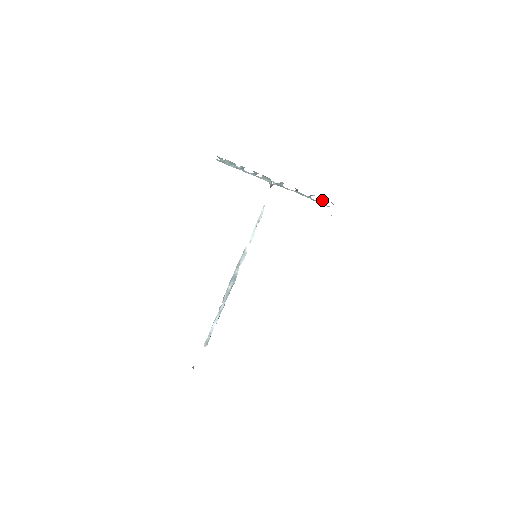
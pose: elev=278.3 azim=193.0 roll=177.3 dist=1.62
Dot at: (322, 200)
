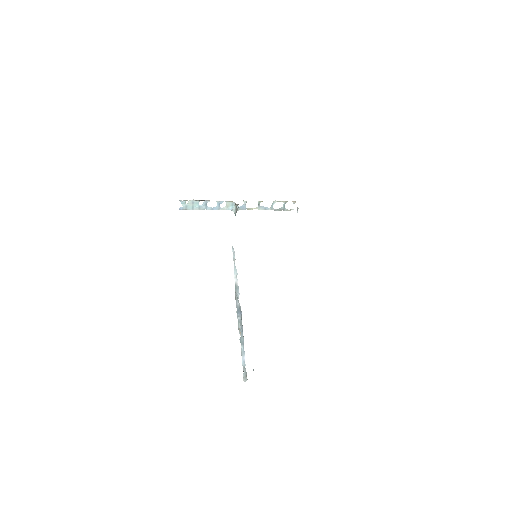
Dot at: occluded
